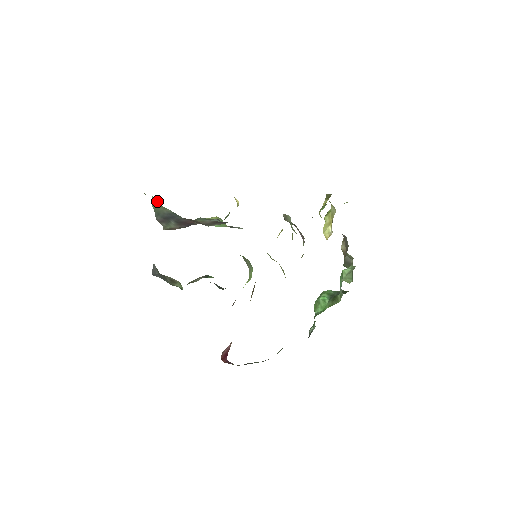
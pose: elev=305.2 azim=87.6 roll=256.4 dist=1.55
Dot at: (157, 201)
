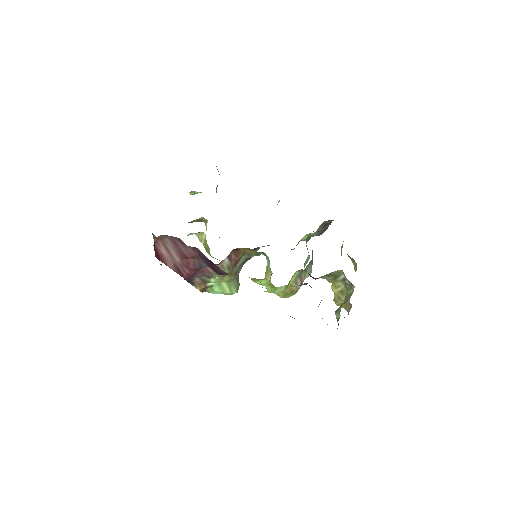
Dot at: (219, 174)
